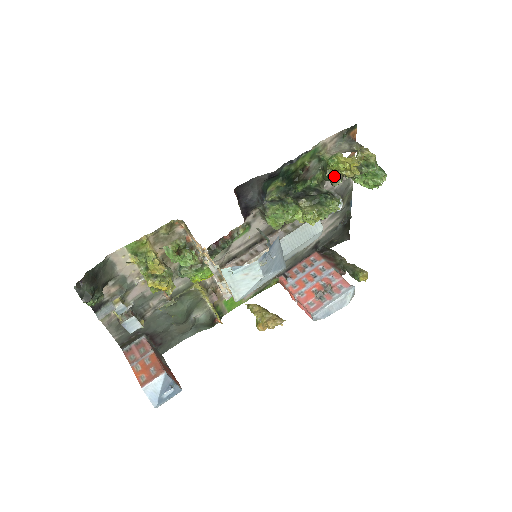
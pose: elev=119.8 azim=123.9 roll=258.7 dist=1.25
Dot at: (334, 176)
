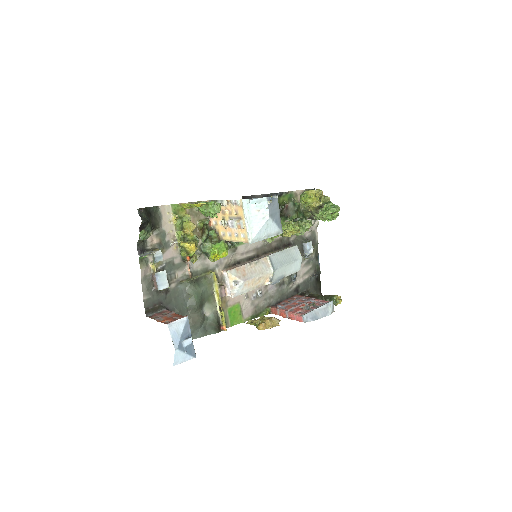
Dot at: (305, 210)
